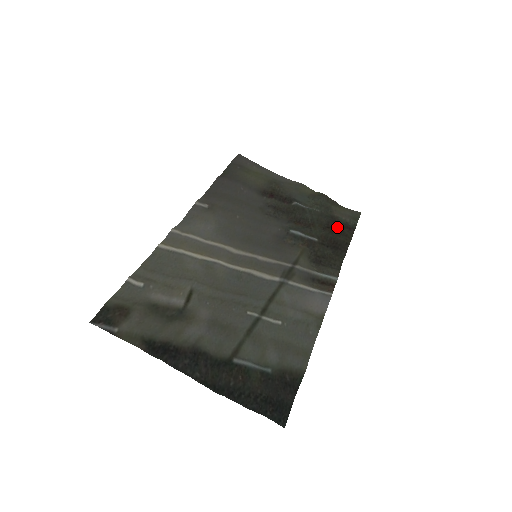
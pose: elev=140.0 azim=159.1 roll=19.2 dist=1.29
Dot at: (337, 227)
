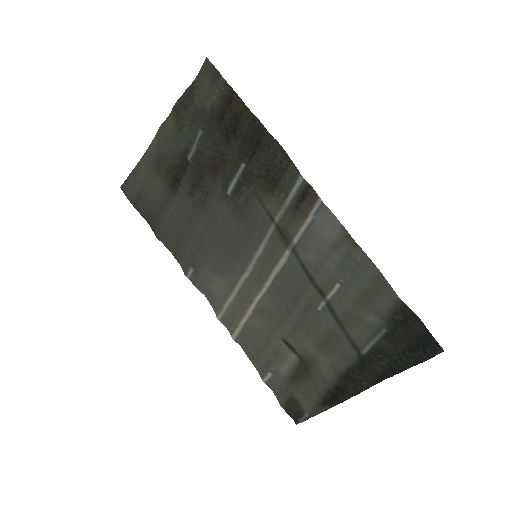
Dot at: (228, 122)
